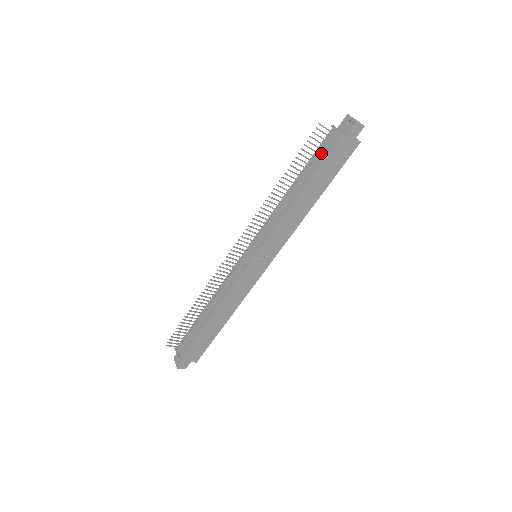
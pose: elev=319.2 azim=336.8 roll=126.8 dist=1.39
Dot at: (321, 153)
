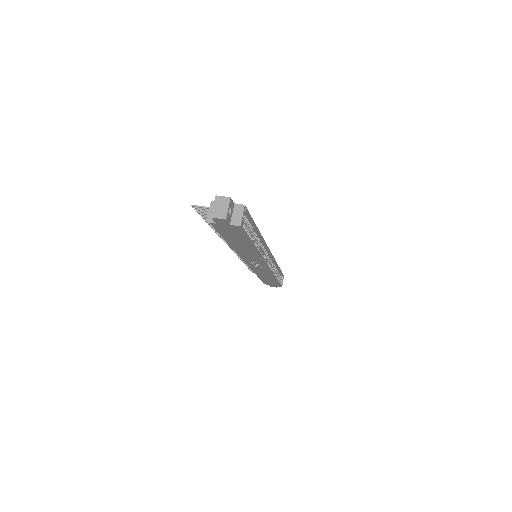
Dot at: occluded
